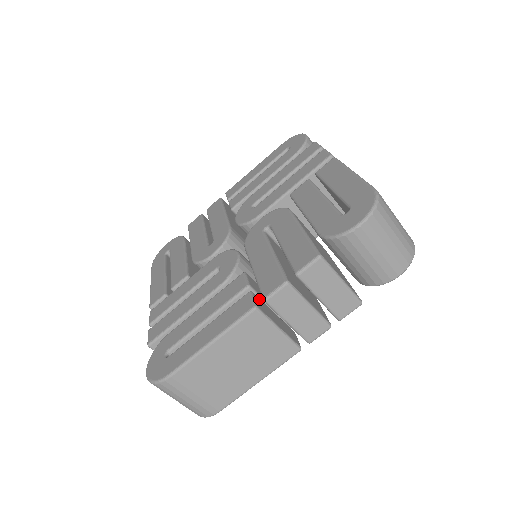
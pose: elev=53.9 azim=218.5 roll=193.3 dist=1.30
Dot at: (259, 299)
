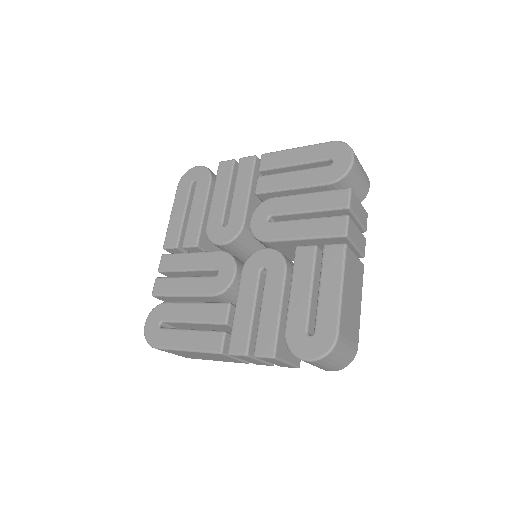
Dot at: occluded
